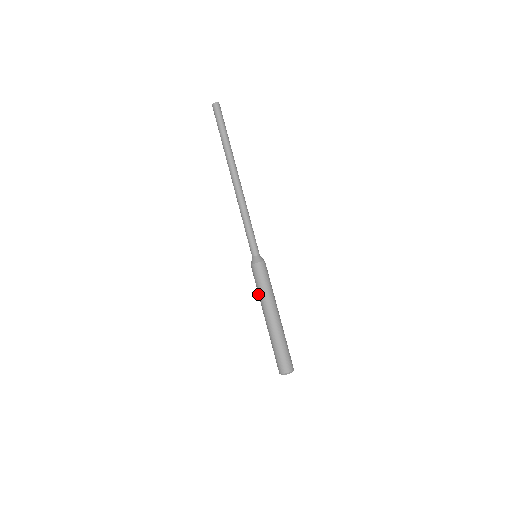
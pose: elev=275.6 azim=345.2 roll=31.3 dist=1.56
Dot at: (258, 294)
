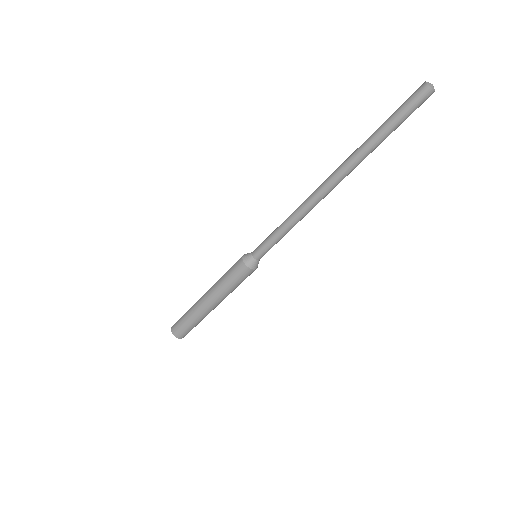
Dot at: (221, 277)
